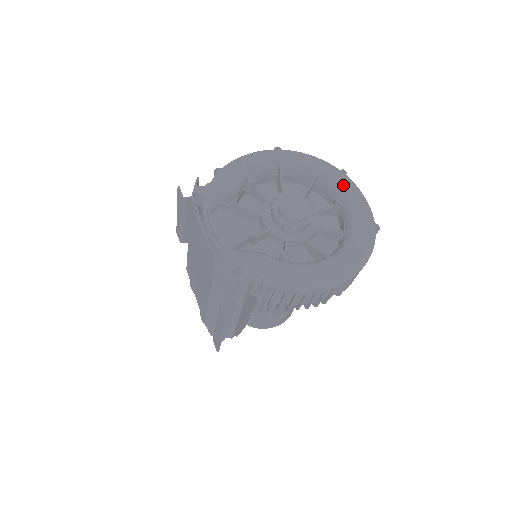
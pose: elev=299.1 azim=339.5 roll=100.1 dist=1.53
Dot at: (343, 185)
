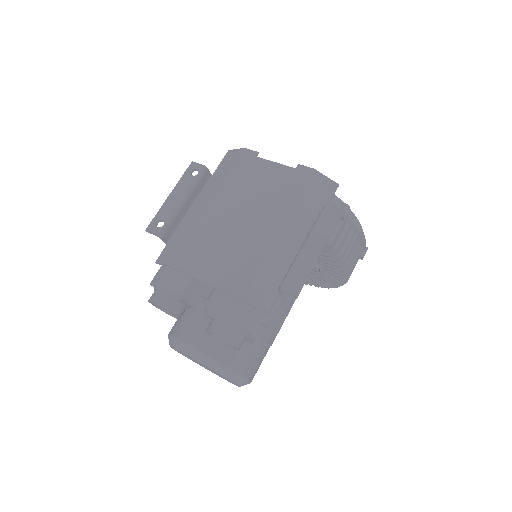
Dot at: occluded
